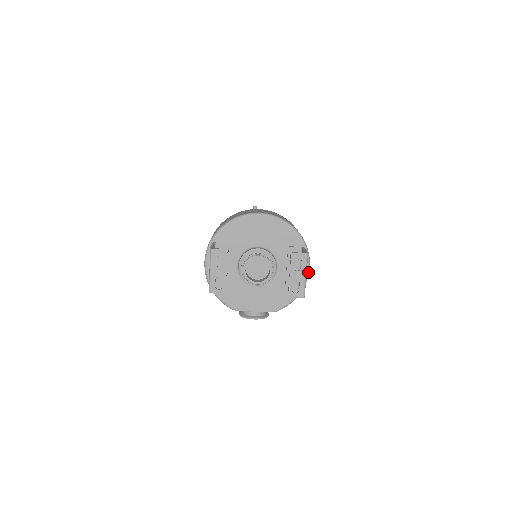
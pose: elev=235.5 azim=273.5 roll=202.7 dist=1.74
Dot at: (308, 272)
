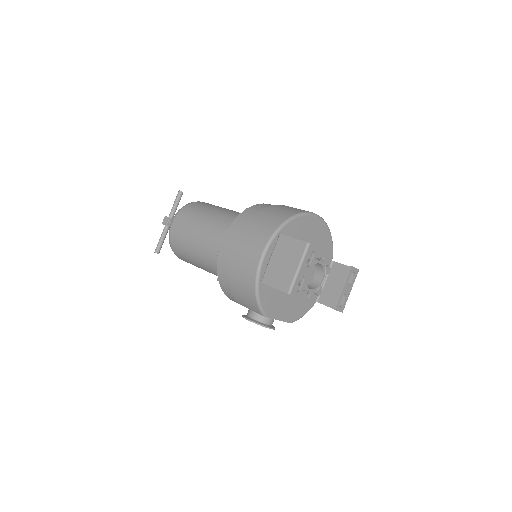
Dot at: occluded
